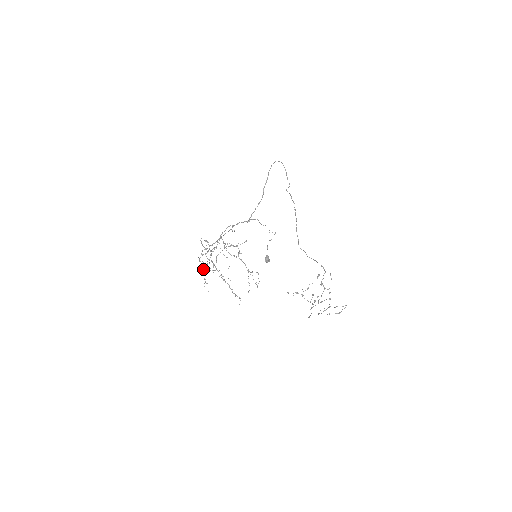
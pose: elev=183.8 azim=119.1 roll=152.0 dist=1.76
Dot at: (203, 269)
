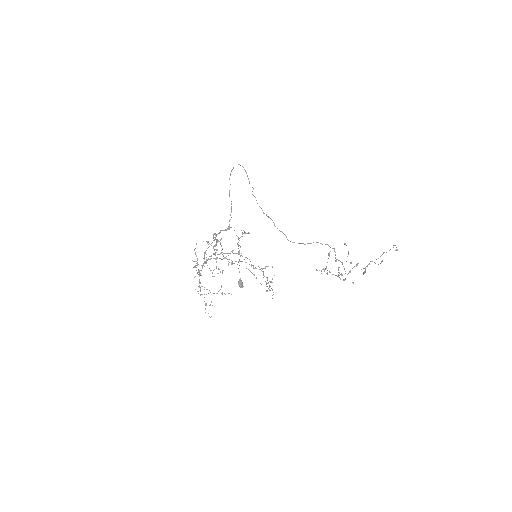
Dot at: (200, 289)
